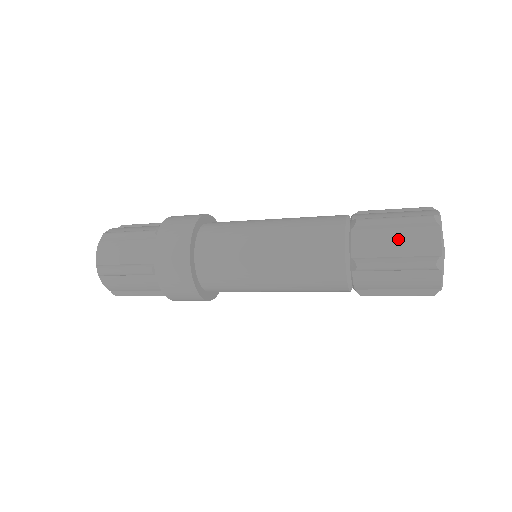
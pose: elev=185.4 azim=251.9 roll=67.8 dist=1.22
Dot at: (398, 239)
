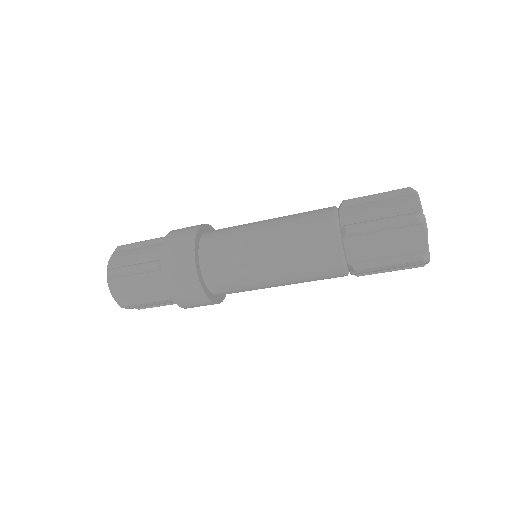
Dot at: (387, 242)
